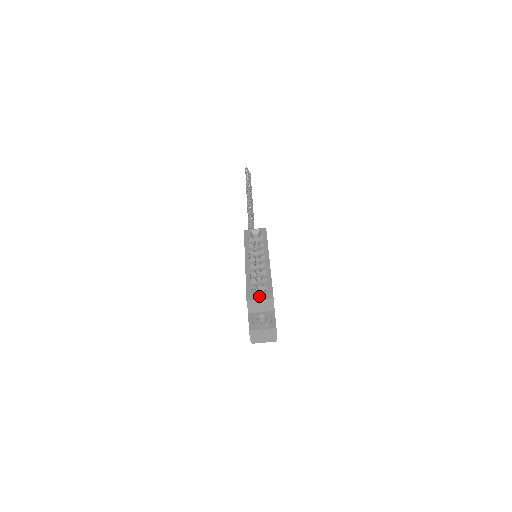
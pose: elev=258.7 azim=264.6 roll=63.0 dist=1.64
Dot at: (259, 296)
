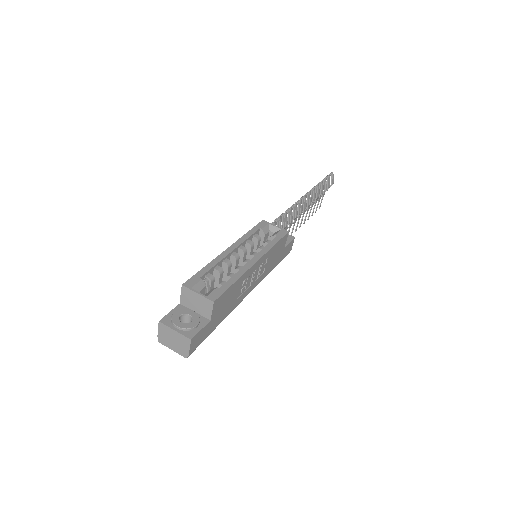
Dot at: occluded
